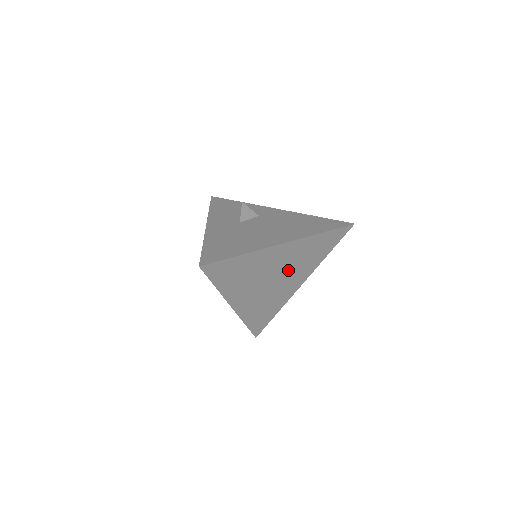
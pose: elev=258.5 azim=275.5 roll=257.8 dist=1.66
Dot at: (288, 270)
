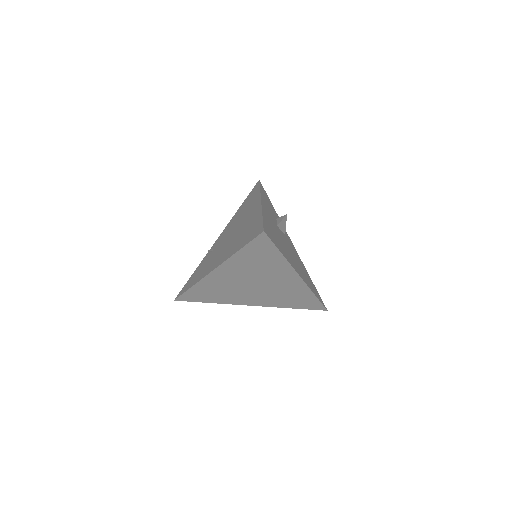
Dot at: (268, 290)
